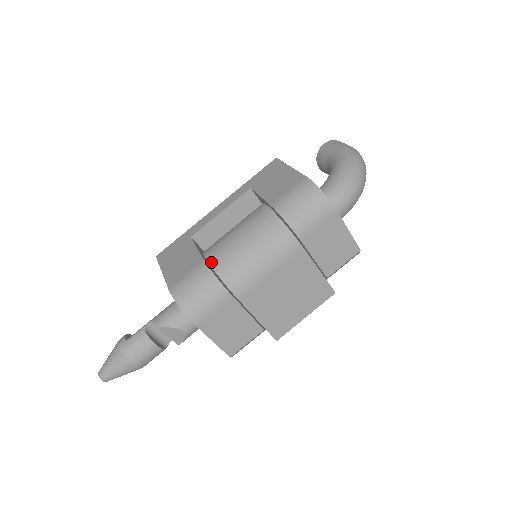
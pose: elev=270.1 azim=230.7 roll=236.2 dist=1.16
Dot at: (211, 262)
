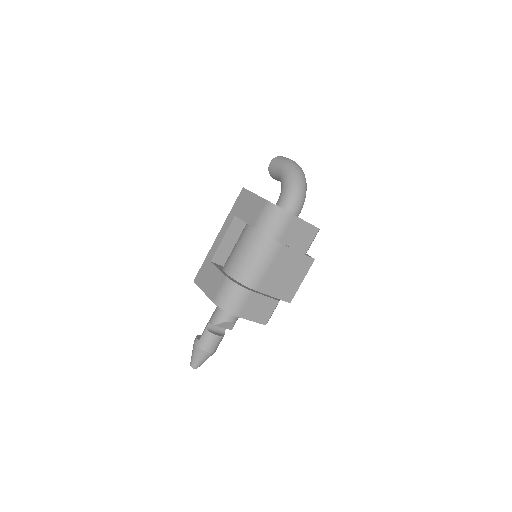
Dot at: (231, 275)
